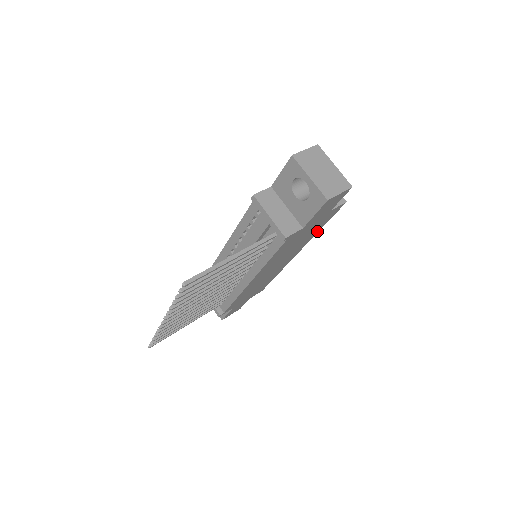
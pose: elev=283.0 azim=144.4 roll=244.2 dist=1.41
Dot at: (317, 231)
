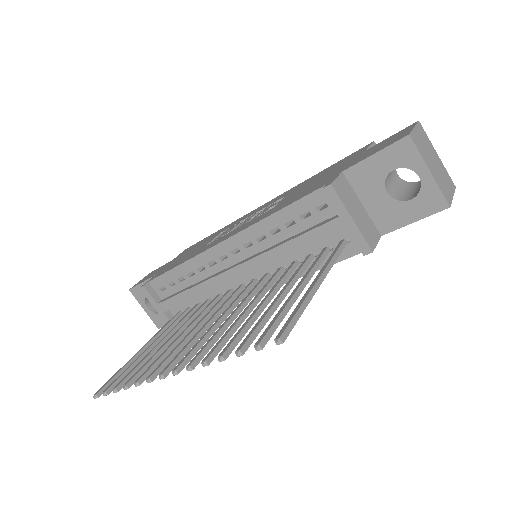
Dot at: occluded
